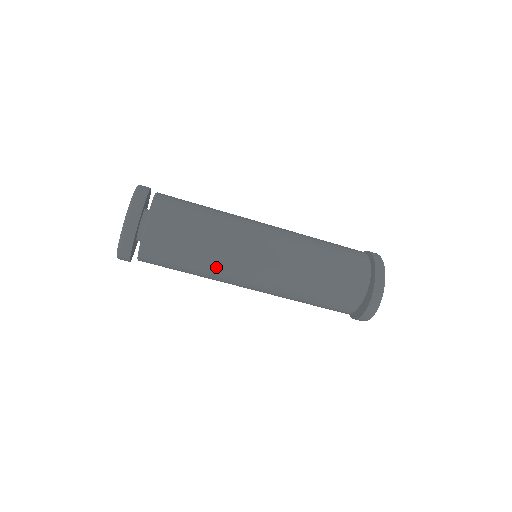
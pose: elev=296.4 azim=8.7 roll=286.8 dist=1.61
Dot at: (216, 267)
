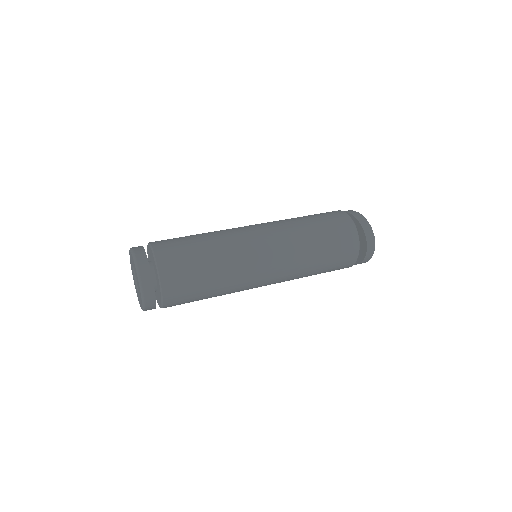
Dot at: (230, 258)
